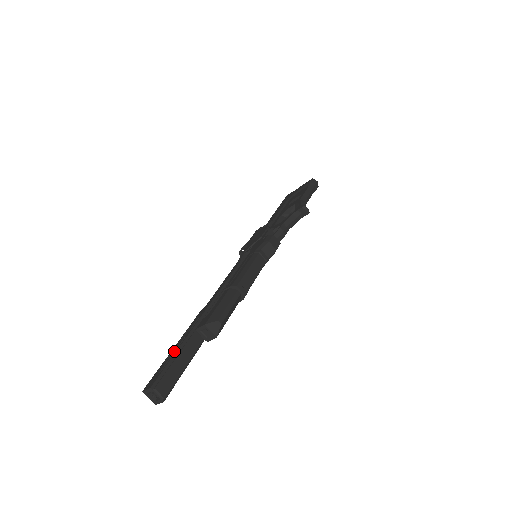
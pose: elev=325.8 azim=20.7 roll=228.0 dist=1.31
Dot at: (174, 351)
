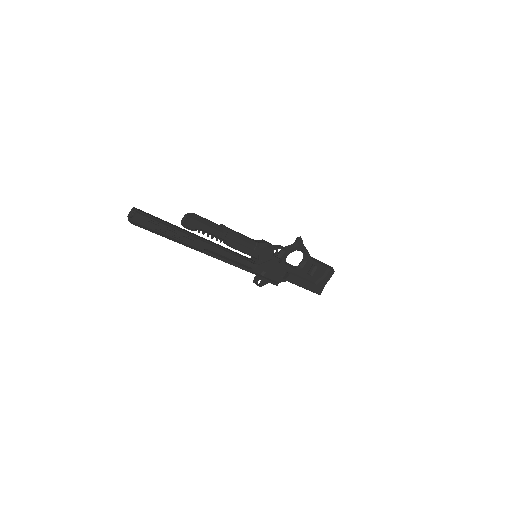
Dot at: occluded
